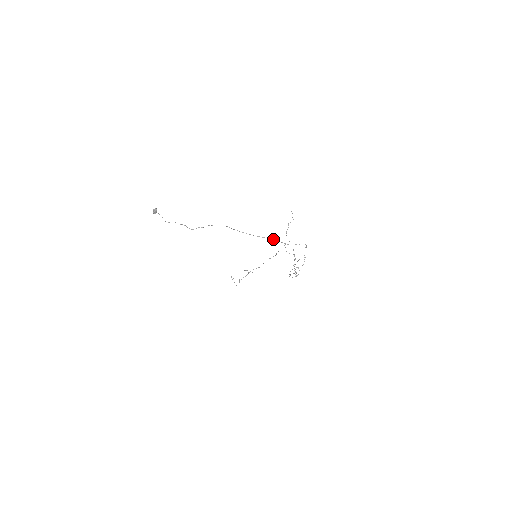
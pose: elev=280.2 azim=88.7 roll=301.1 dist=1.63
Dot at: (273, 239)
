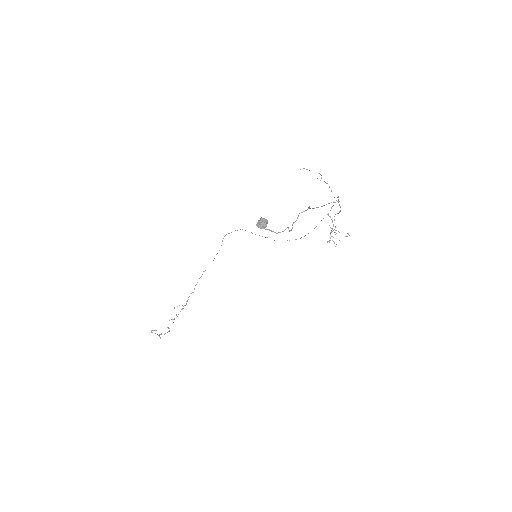
Dot at: (331, 202)
